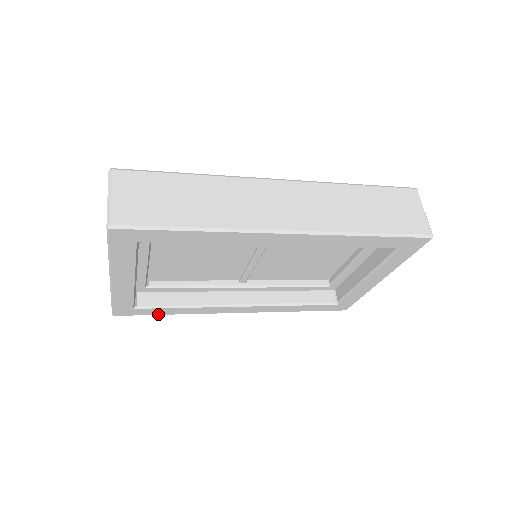
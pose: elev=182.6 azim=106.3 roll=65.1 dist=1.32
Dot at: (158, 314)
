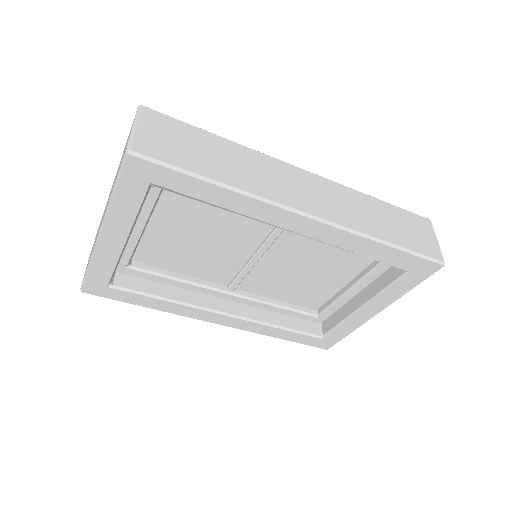
Dot at: (131, 303)
